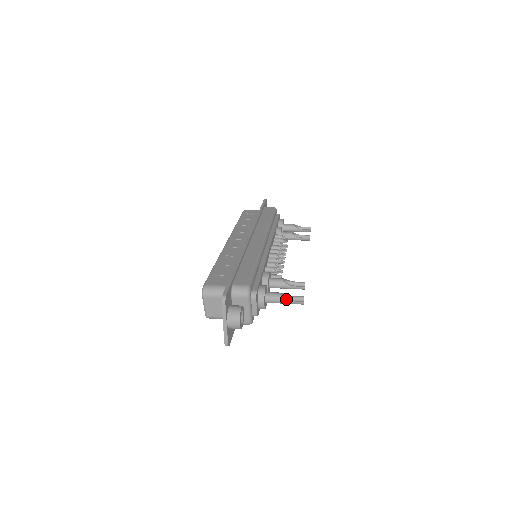
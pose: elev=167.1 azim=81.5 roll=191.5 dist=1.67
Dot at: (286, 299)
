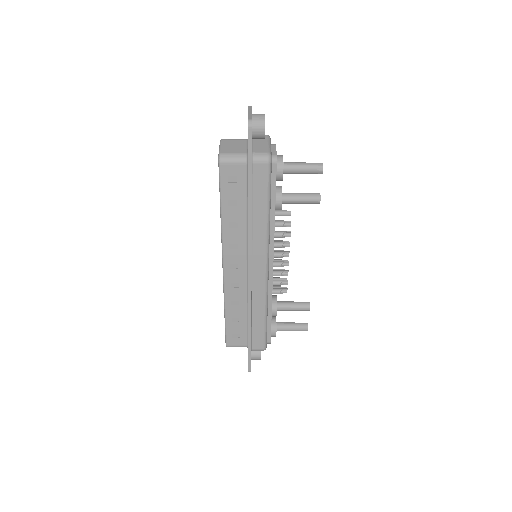
Dot at: (304, 163)
